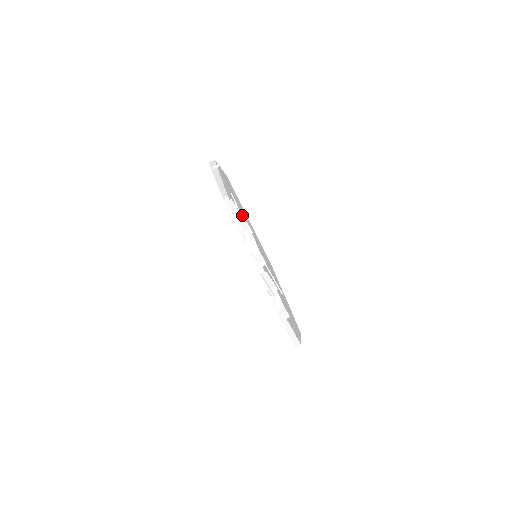
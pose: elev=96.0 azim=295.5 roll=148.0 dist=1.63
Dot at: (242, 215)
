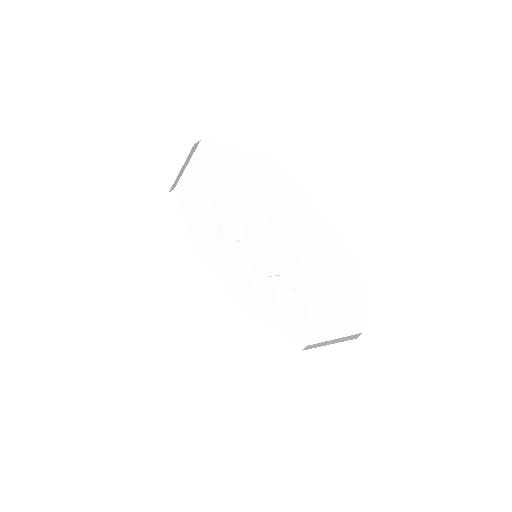
Dot at: occluded
